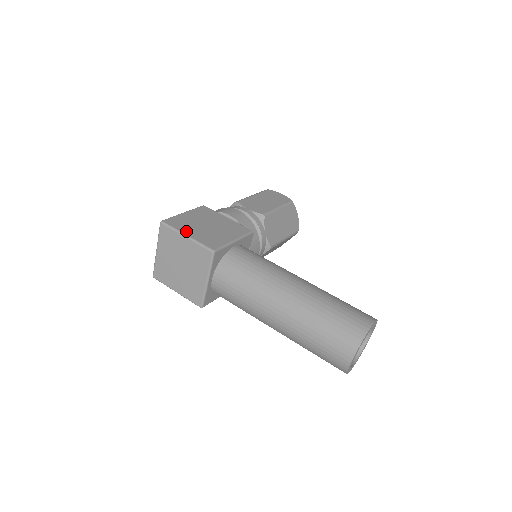
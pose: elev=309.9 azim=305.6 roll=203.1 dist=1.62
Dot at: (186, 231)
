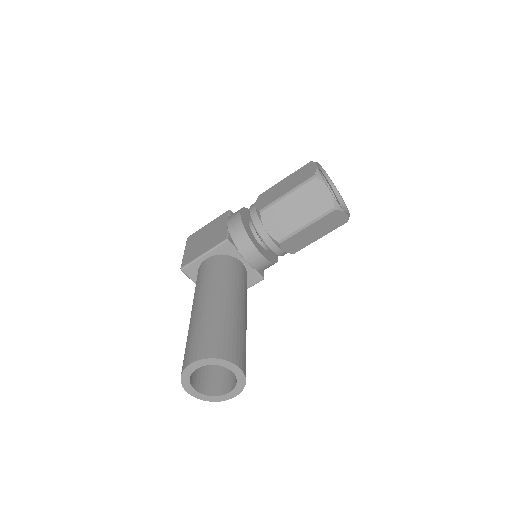
Dot at: (188, 247)
